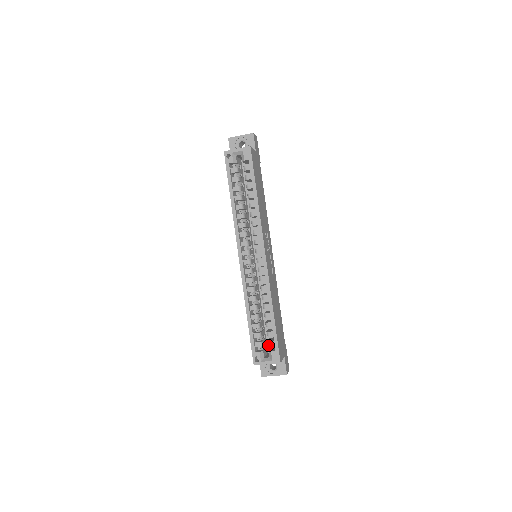
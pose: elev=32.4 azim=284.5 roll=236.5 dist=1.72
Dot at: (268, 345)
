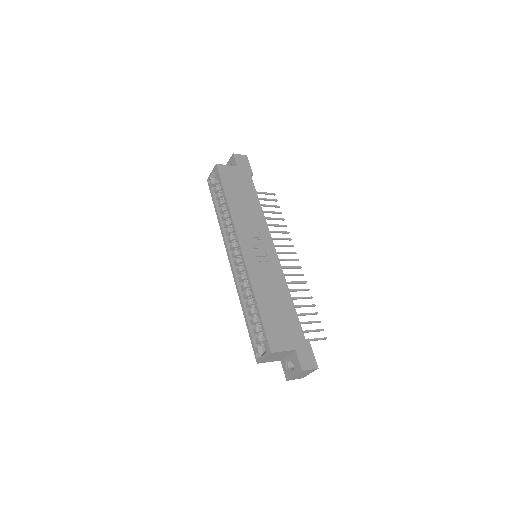
Dot at: occluded
